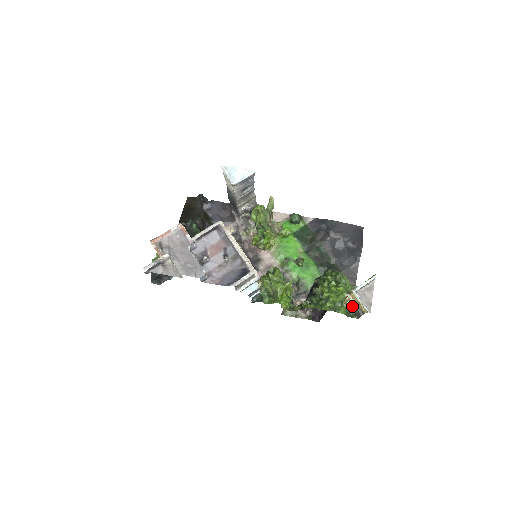
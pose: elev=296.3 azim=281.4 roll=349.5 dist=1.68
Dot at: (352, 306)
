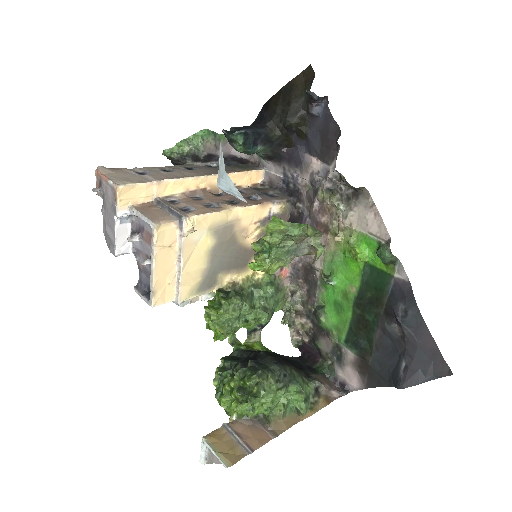
Dot at: occluded
